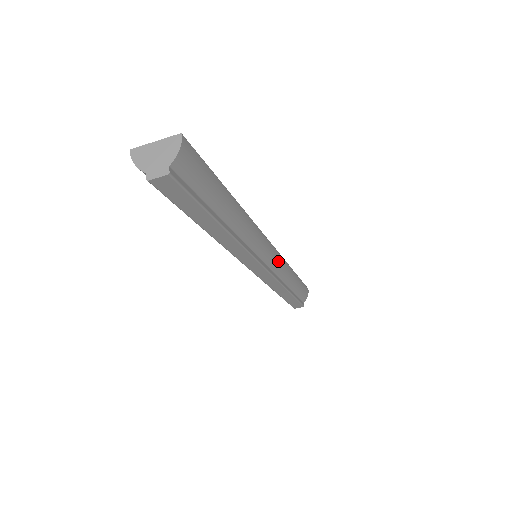
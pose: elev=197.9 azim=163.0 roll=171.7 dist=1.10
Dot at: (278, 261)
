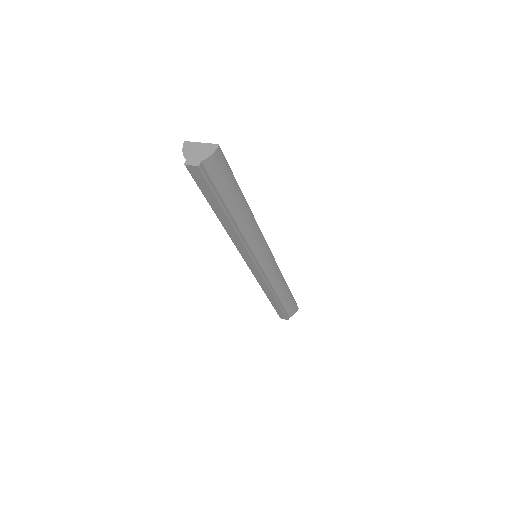
Dot at: (273, 268)
